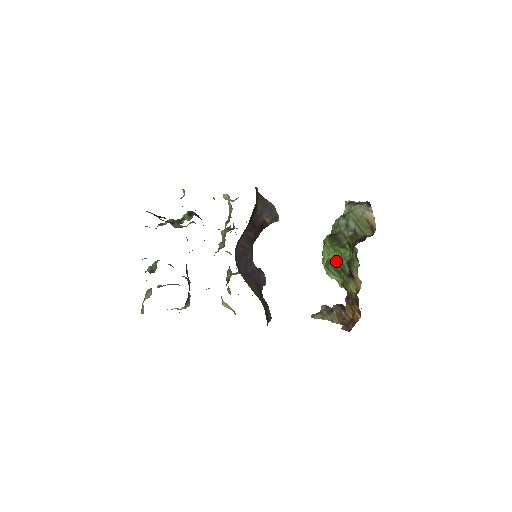
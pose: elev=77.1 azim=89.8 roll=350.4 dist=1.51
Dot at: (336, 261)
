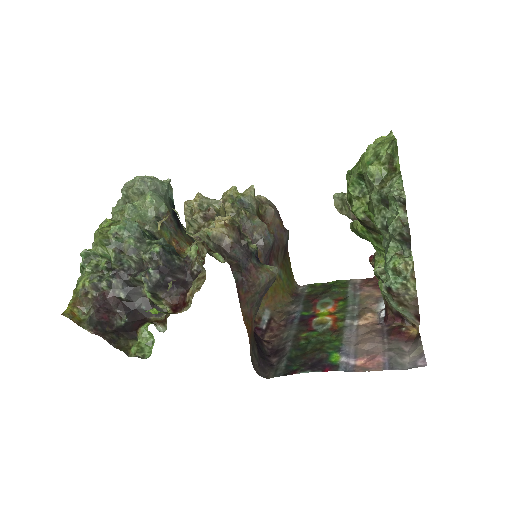
Dot at: occluded
